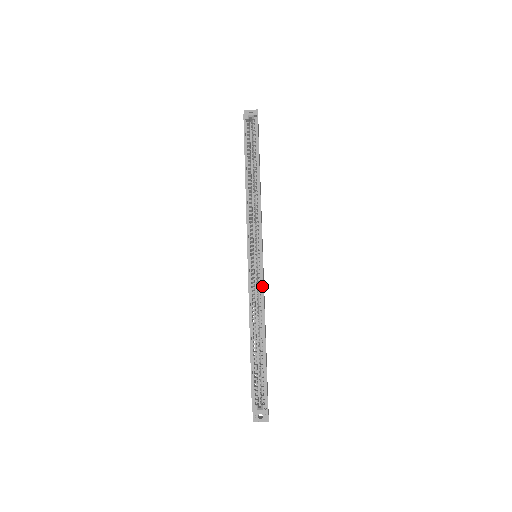
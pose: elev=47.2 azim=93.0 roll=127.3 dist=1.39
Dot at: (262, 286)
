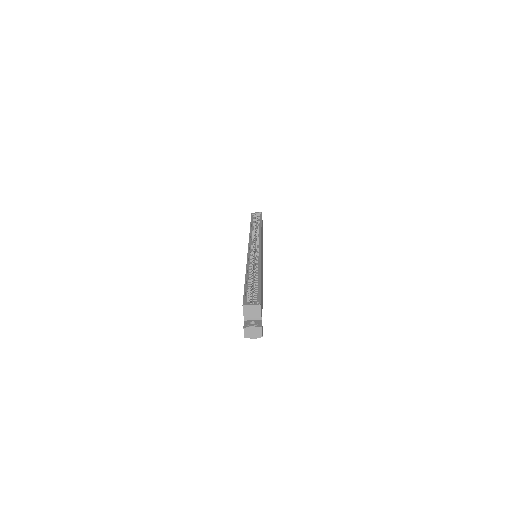
Dot at: (260, 255)
